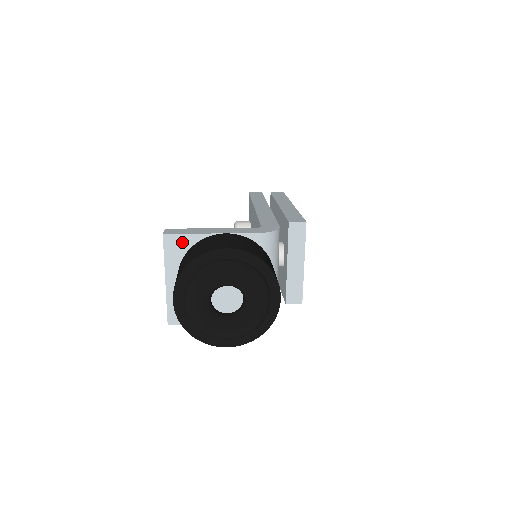
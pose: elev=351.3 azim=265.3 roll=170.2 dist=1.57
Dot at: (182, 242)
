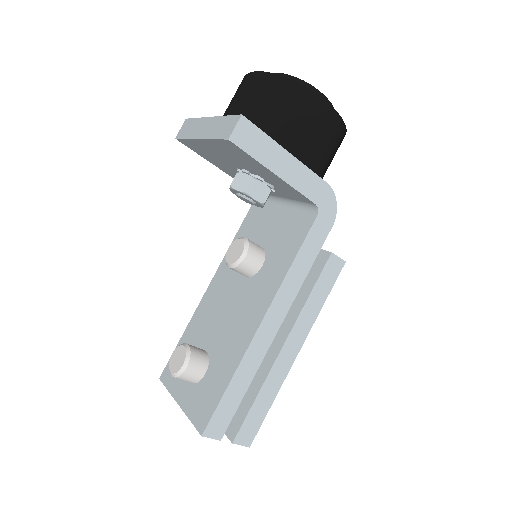
Dot at: occluded
